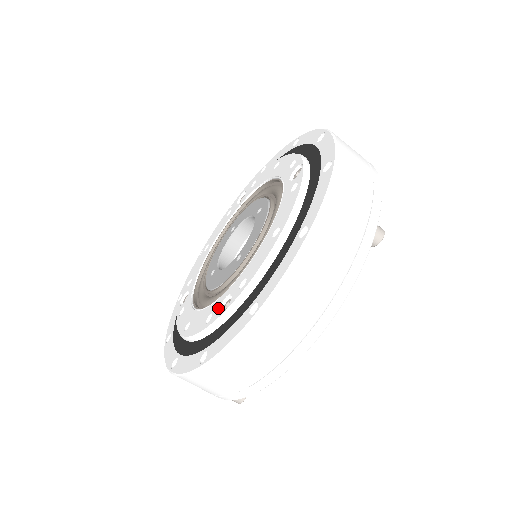
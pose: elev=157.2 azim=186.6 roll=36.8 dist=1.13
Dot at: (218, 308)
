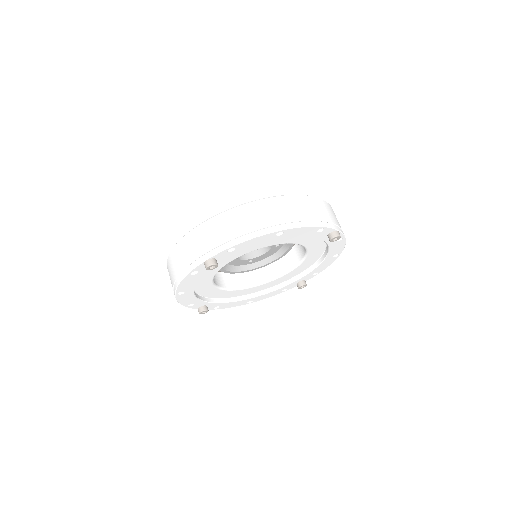
Dot at: occluded
